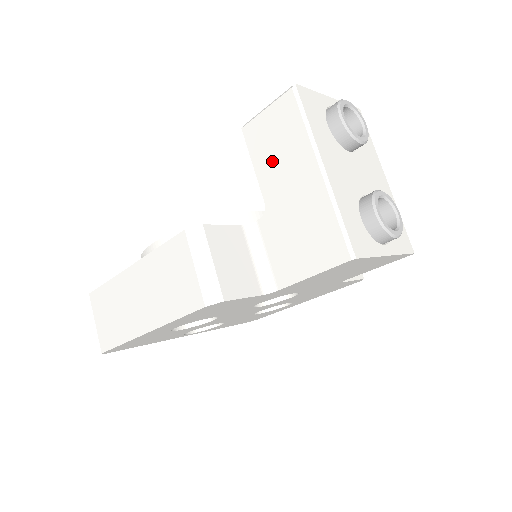
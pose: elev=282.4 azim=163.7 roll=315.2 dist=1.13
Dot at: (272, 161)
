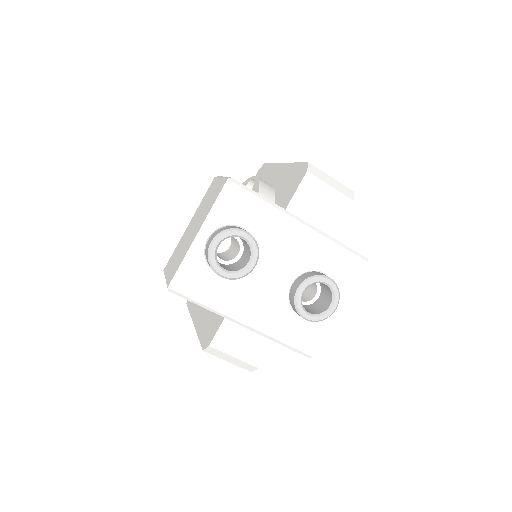
Dot at: occluded
